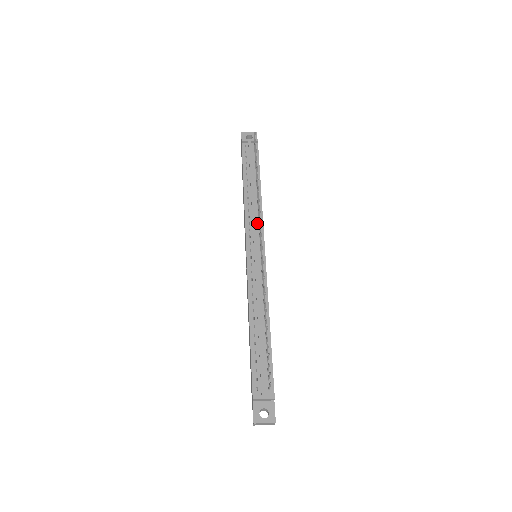
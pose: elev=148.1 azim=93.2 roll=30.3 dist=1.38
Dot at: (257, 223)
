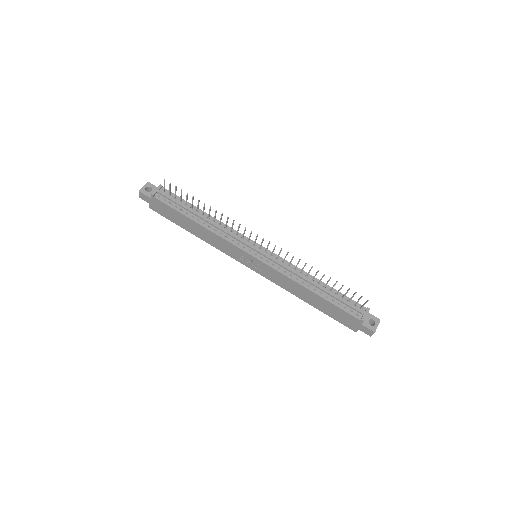
Dot at: (236, 236)
